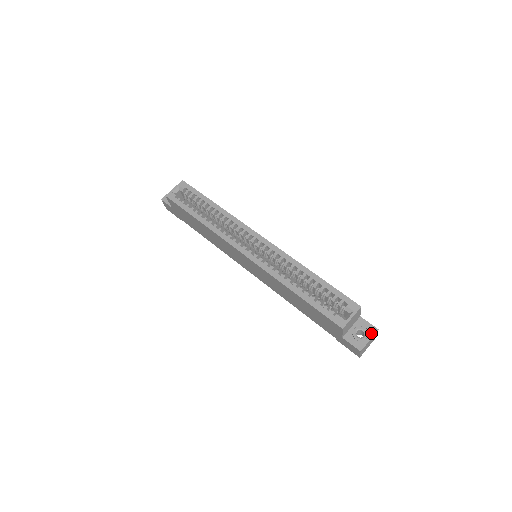
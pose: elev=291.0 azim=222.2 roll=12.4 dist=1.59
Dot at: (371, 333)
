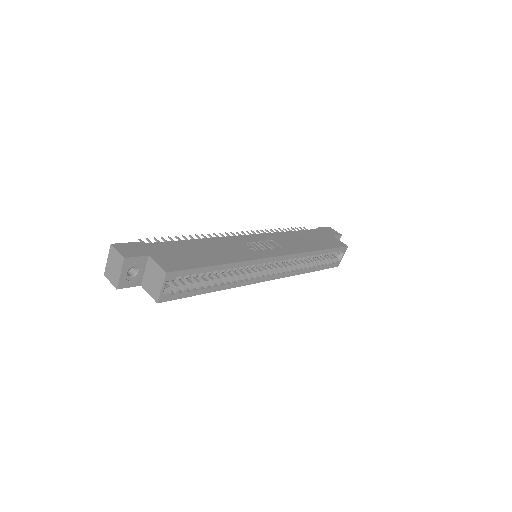
Dot at: occluded
